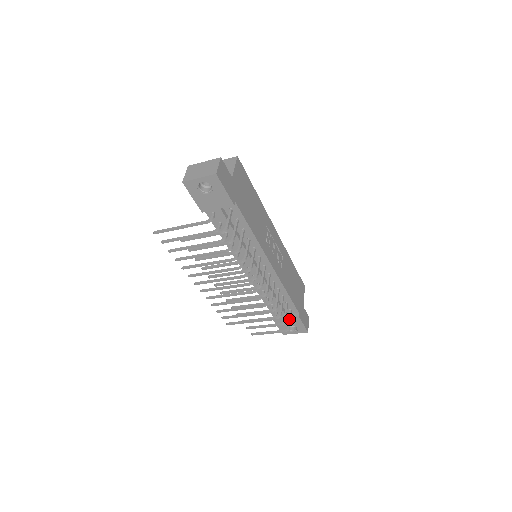
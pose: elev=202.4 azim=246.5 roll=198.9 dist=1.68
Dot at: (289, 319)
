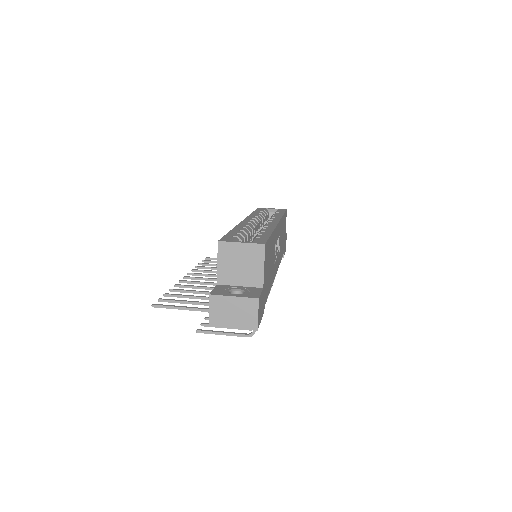
Dot at: occluded
